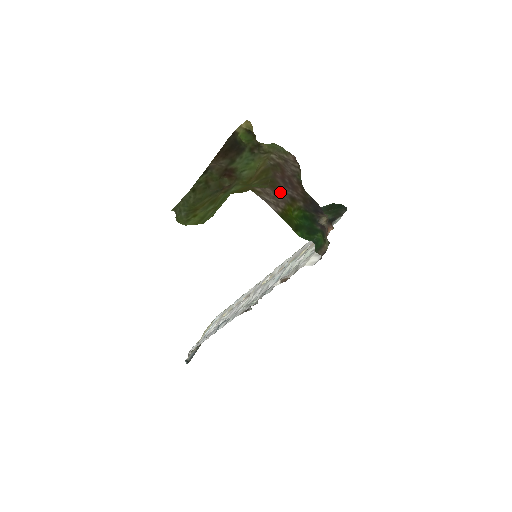
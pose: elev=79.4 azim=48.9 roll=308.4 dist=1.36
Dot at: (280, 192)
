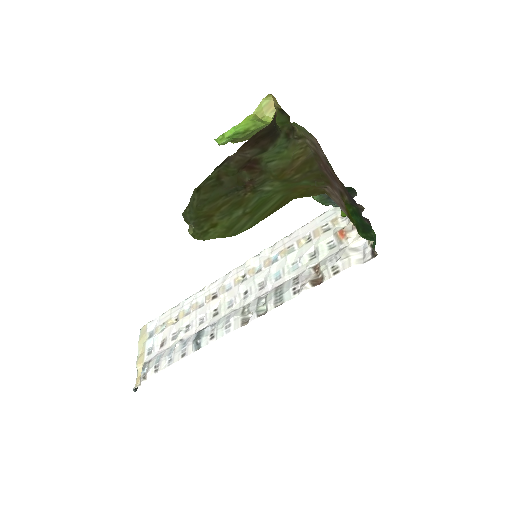
Dot at: (334, 188)
